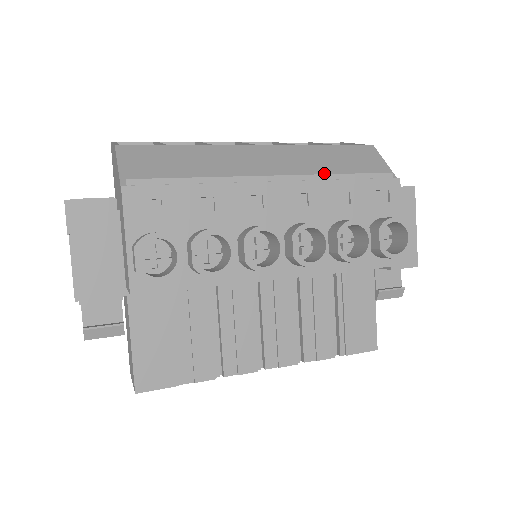
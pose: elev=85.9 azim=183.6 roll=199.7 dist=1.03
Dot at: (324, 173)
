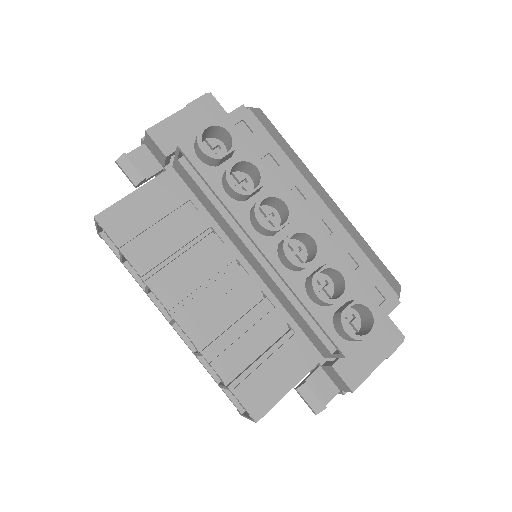
Dot at: (354, 243)
